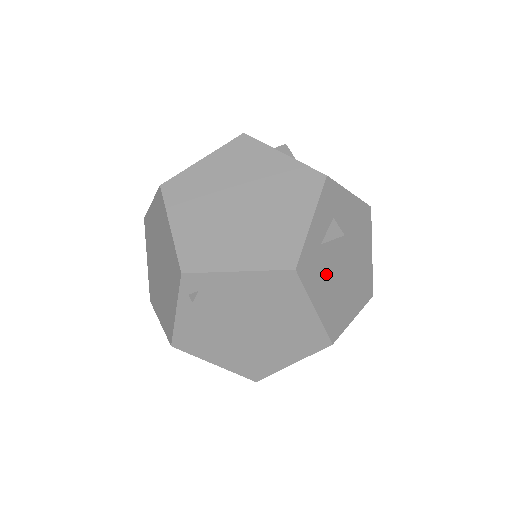
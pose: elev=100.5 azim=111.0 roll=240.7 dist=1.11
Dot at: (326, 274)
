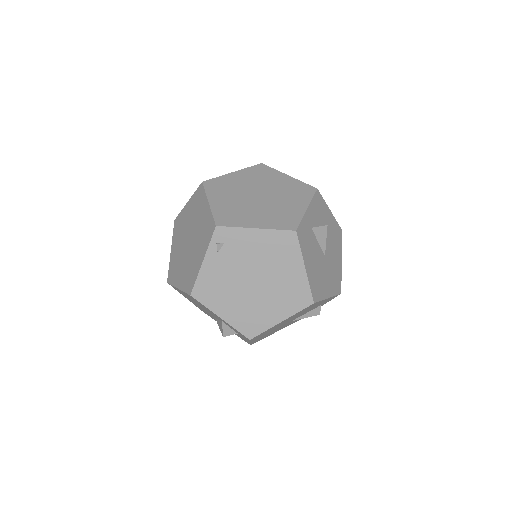
Dot at: (313, 250)
